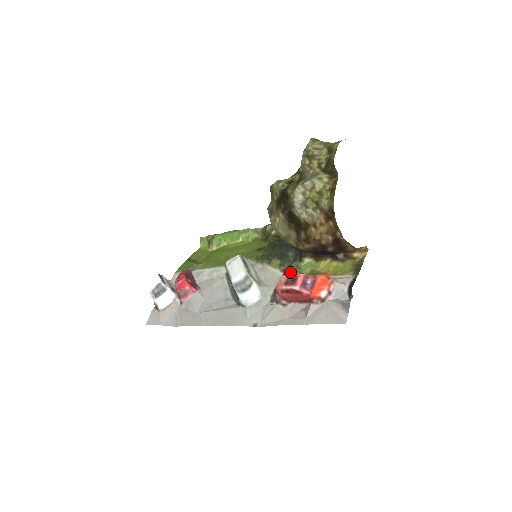
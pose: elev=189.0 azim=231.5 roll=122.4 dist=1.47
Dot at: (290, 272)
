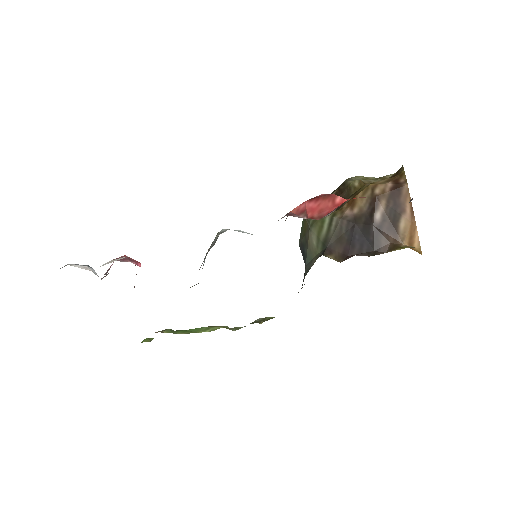
Dot at: occluded
